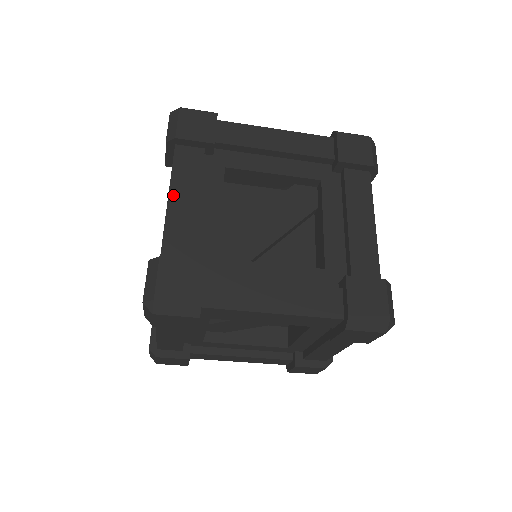
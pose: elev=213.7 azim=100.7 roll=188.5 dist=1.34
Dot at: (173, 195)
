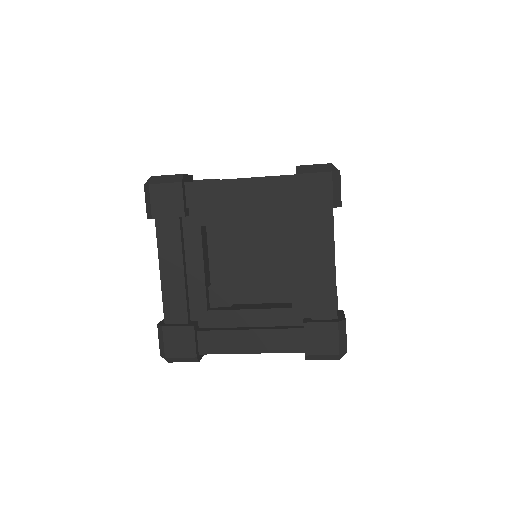
Dot at: (163, 268)
